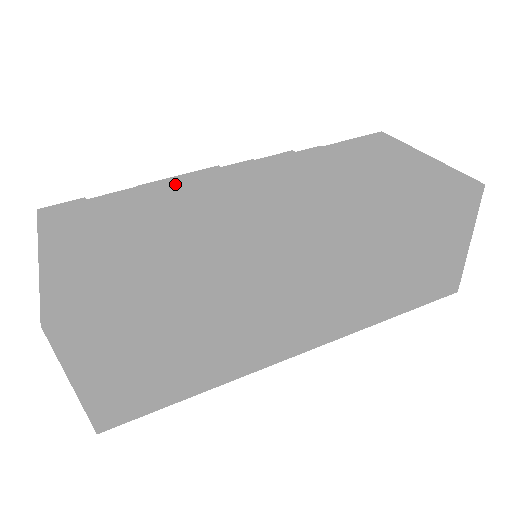
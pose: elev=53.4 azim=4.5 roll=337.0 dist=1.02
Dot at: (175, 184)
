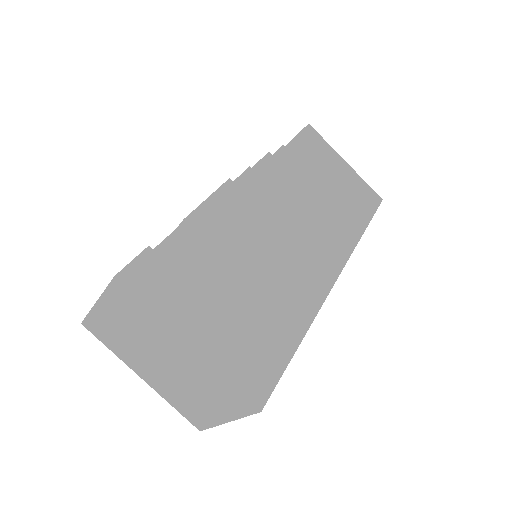
Dot at: (216, 213)
